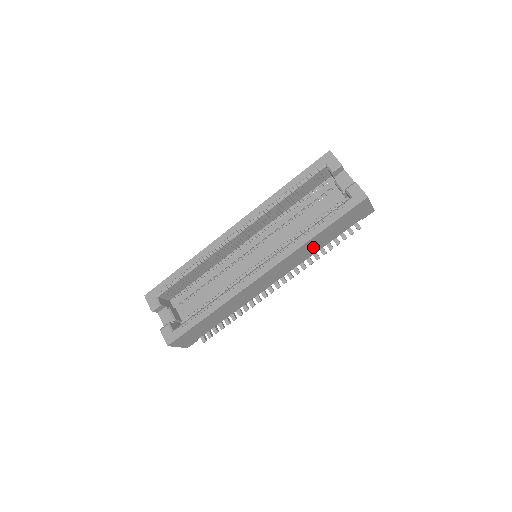
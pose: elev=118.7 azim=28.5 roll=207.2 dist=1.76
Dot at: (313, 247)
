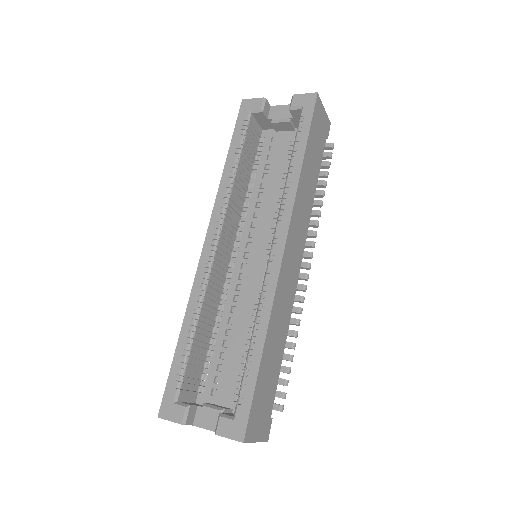
Dot at: (308, 188)
